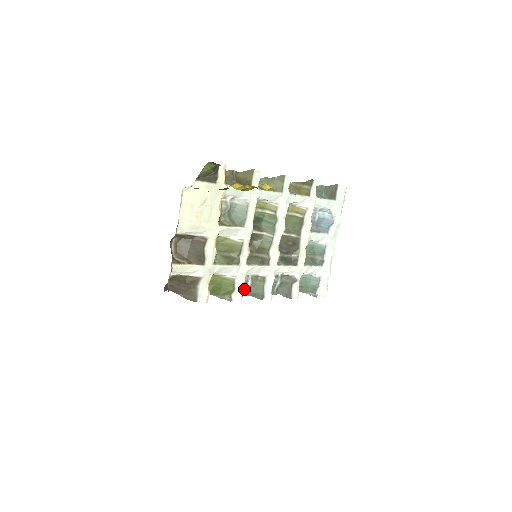
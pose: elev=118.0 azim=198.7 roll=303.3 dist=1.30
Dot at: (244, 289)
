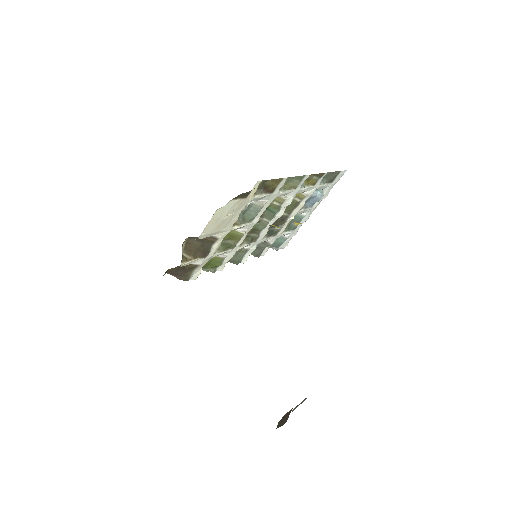
Dot at: occluded
